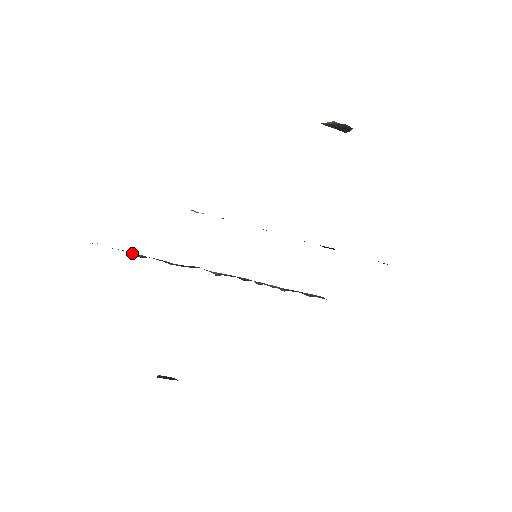
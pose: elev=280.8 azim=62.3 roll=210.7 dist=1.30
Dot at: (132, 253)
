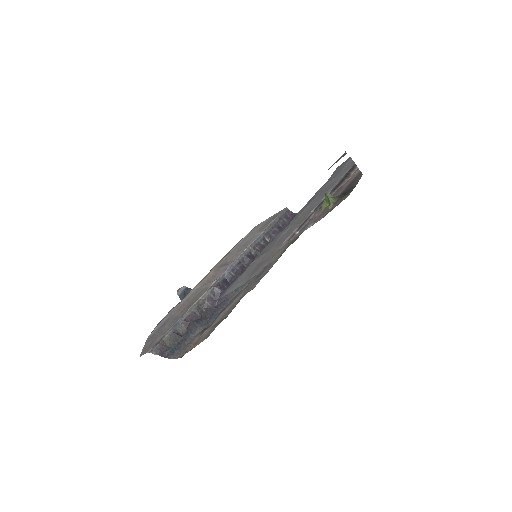
Dot at: (175, 328)
